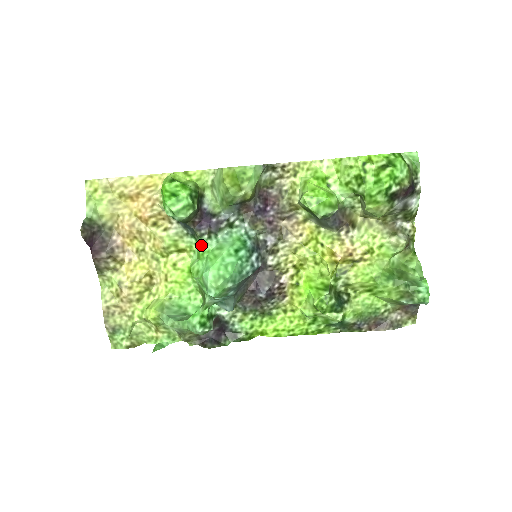
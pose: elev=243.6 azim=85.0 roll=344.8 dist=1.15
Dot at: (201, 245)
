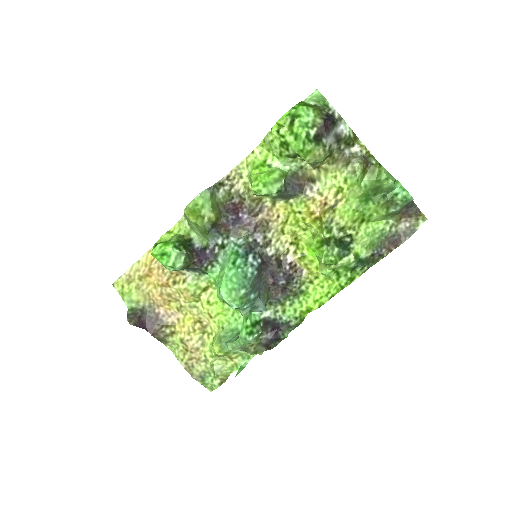
Dot at: (210, 276)
